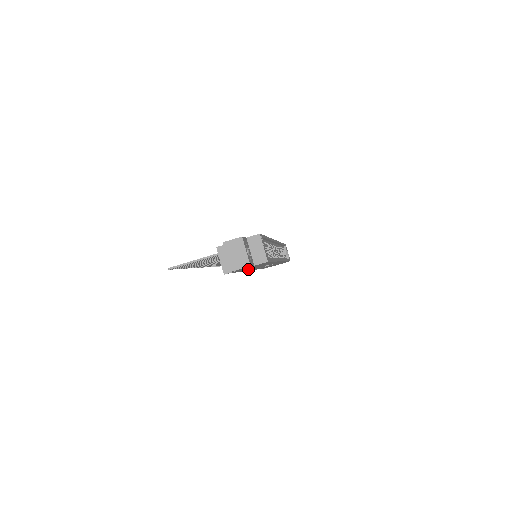
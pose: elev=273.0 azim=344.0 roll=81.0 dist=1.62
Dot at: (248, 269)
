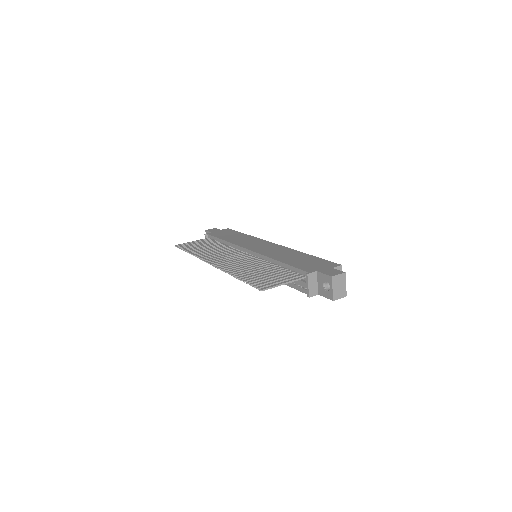
Dot at: occluded
